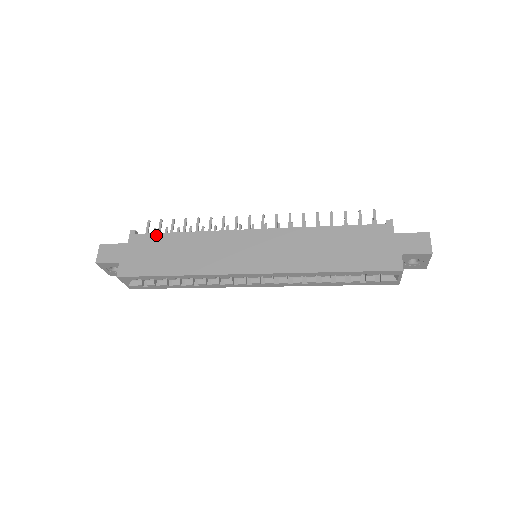
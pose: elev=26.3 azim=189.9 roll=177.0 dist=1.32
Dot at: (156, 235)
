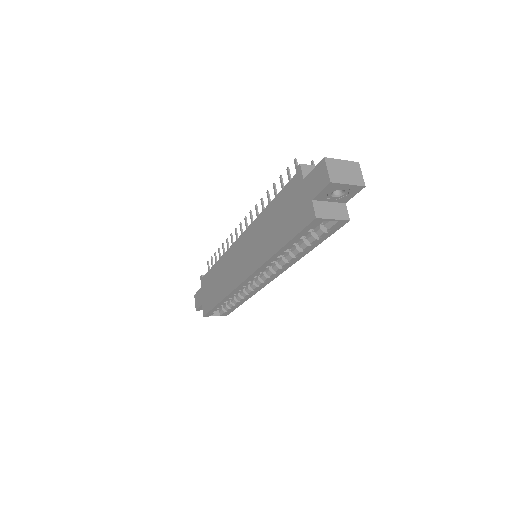
Dot at: (208, 273)
